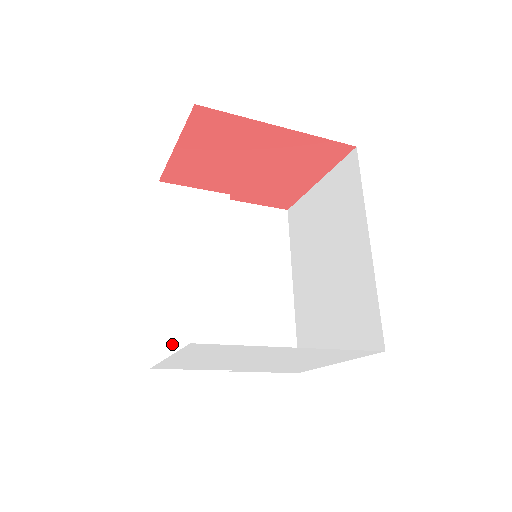
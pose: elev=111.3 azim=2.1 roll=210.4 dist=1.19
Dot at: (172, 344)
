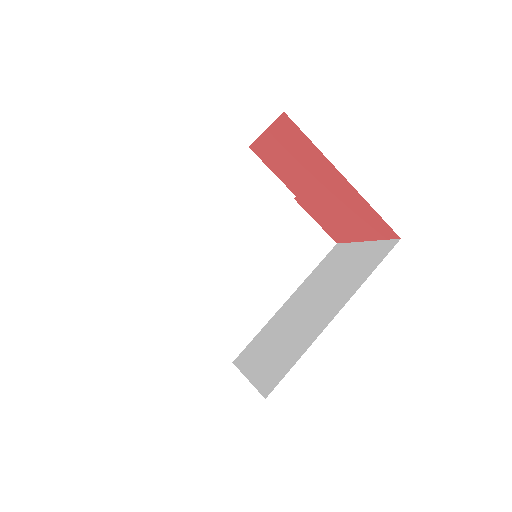
Dot at: (158, 266)
